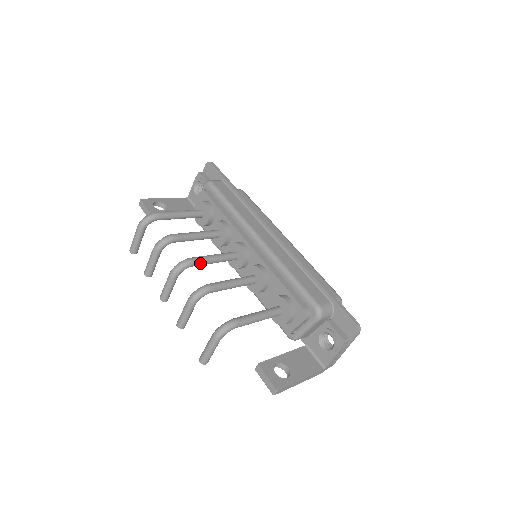
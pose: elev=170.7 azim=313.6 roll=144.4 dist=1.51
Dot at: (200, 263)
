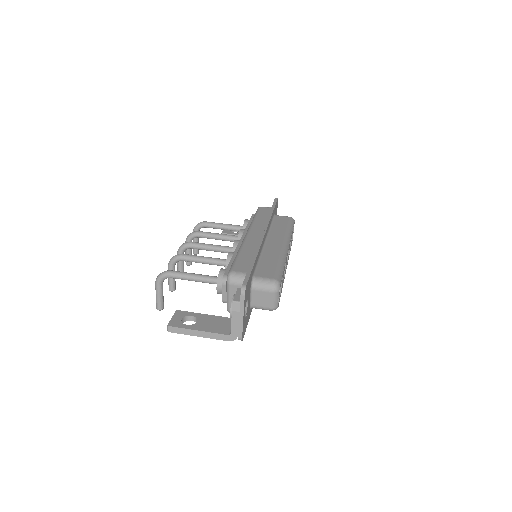
Dot at: (196, 246)
